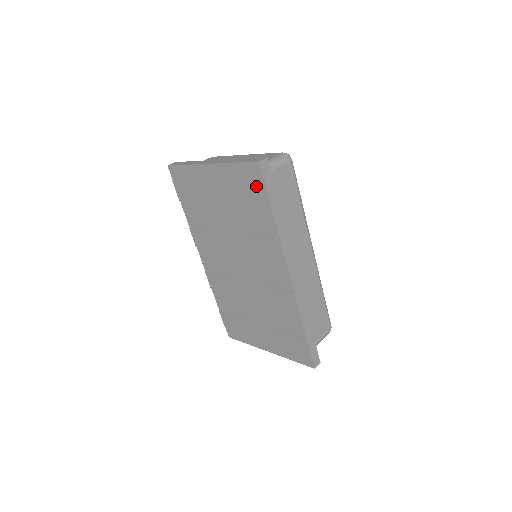
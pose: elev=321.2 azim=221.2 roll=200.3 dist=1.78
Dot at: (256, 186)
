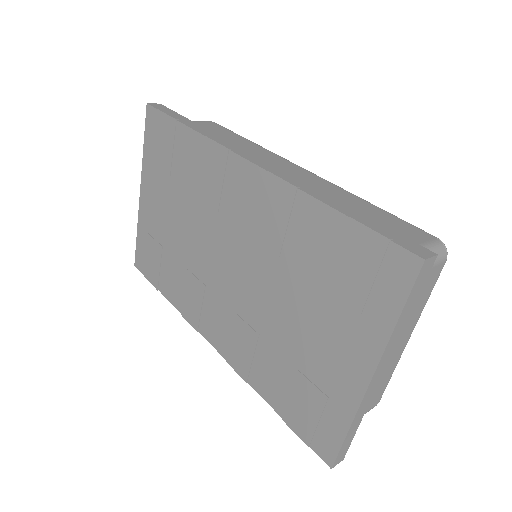
Dot at: (160, 128)
